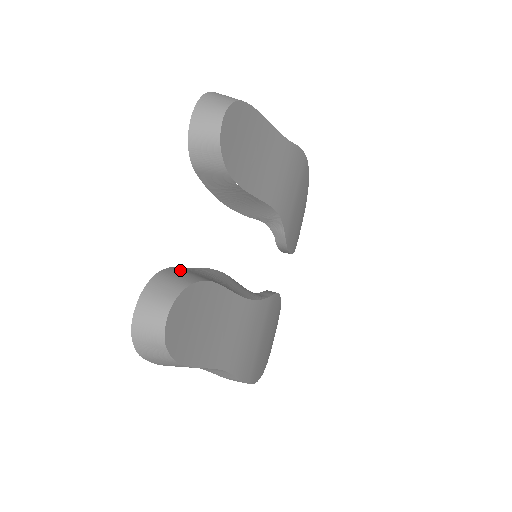
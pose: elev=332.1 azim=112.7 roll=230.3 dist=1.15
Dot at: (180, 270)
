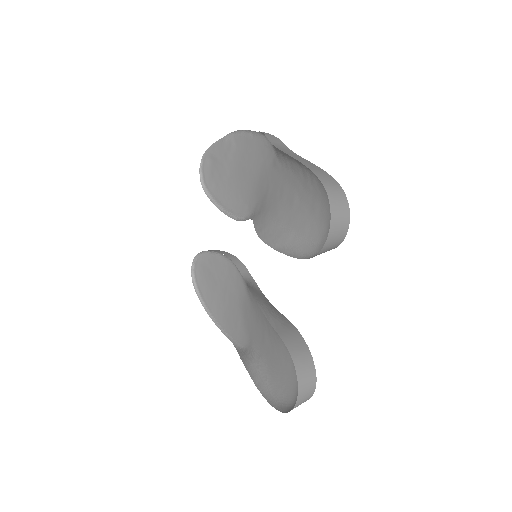
Dot at: (286, 337)
